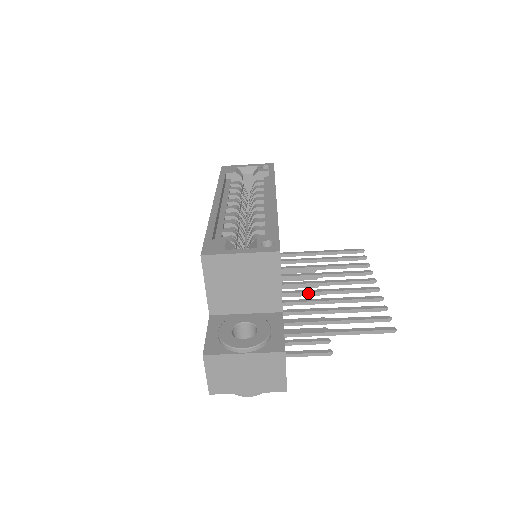
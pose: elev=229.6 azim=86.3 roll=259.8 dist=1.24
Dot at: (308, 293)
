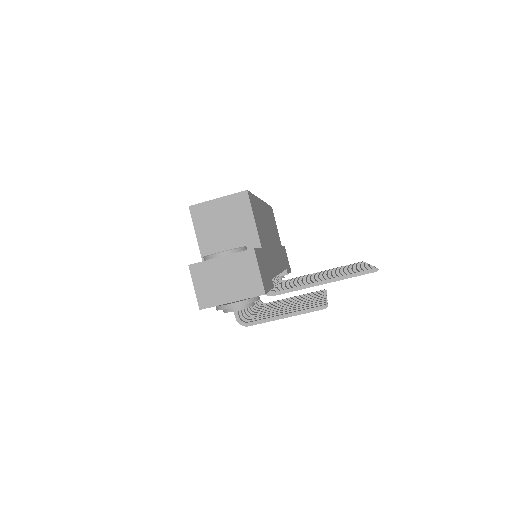
Dot at: occluded
